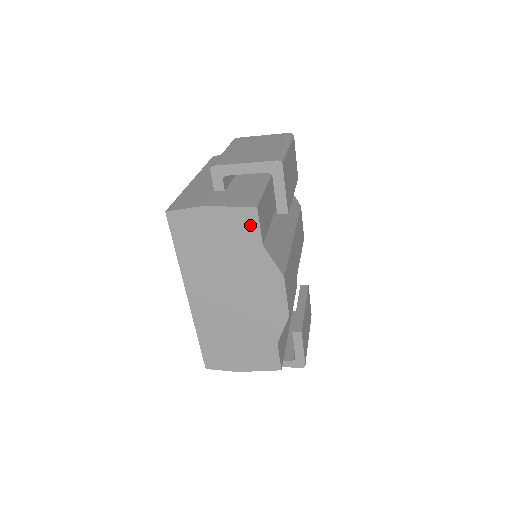
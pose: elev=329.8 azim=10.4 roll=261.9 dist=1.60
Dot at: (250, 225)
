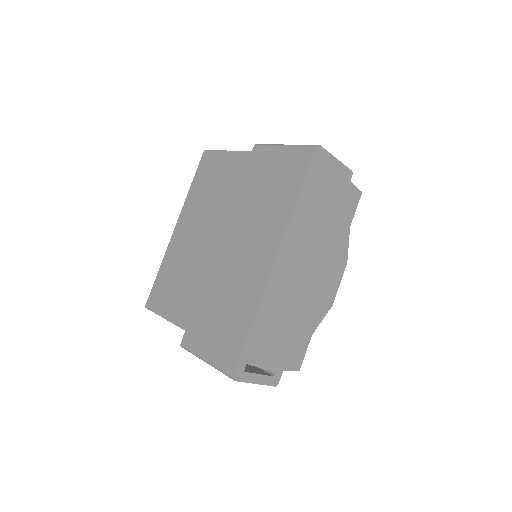
Dot at: (352, 204)
